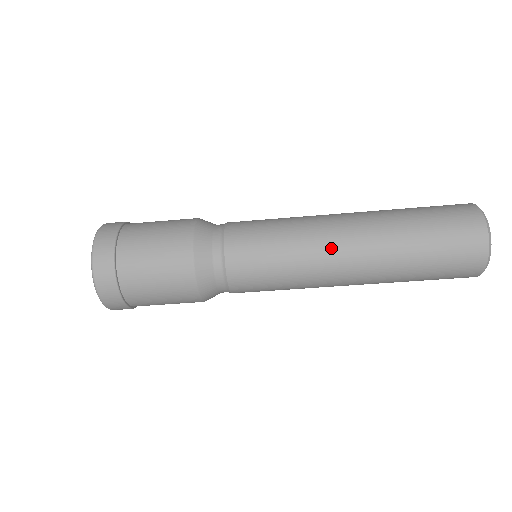
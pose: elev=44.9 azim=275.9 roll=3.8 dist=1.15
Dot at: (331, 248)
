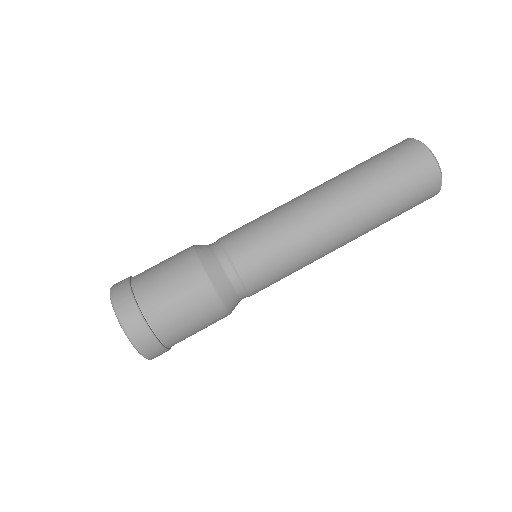
Dot at: (314, 212)
